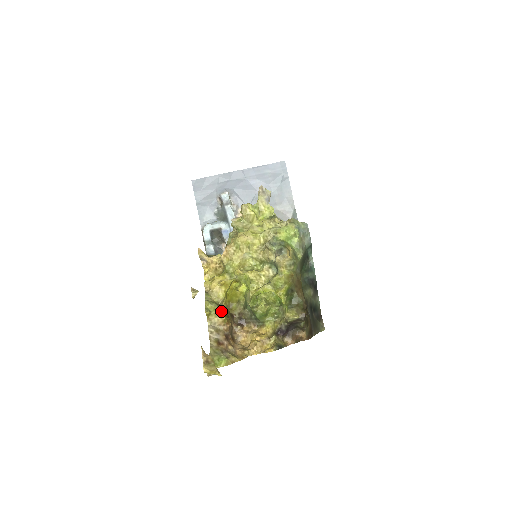
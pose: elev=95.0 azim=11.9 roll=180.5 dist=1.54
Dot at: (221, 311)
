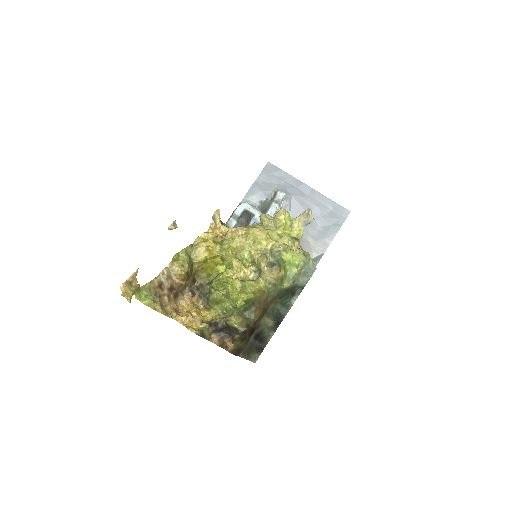
Dot at: (187, 267)
